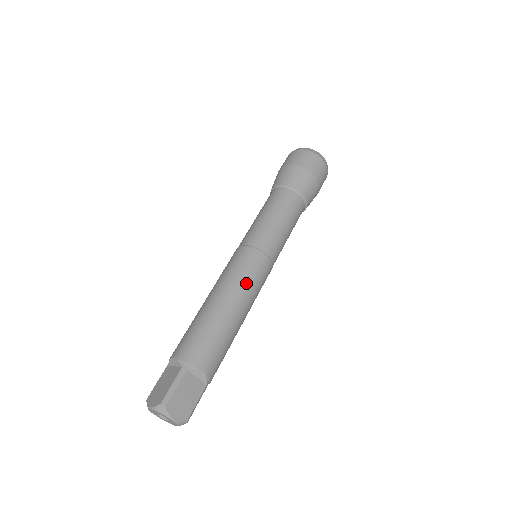
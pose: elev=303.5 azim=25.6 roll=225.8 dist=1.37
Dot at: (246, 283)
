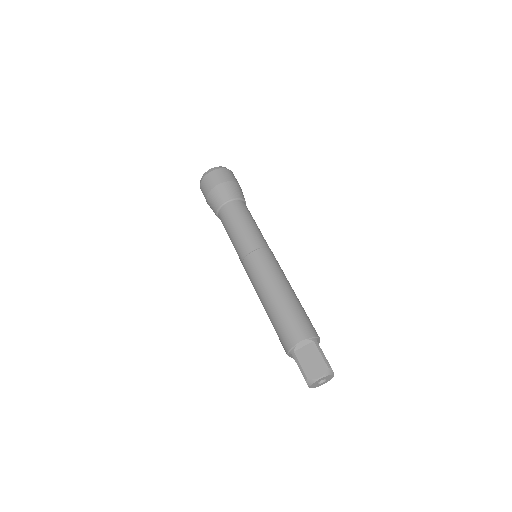
Dot at: (262, 278)
